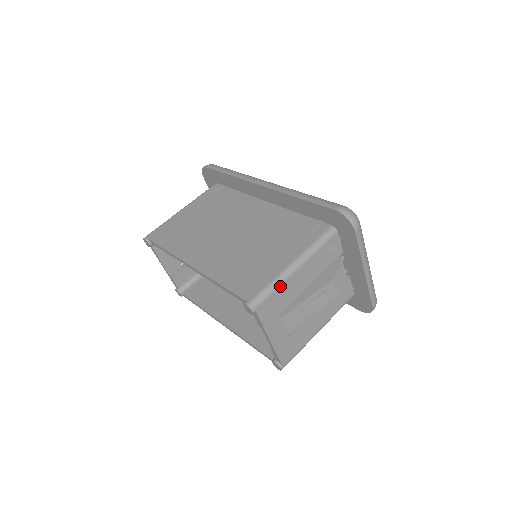
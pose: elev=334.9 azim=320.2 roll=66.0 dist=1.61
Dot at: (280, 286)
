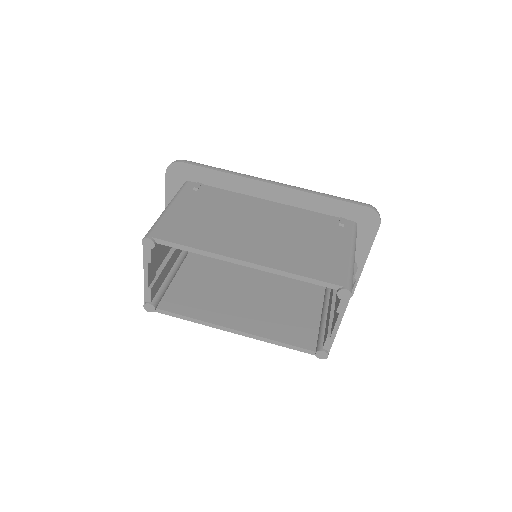
Dot at: (353, 272)
